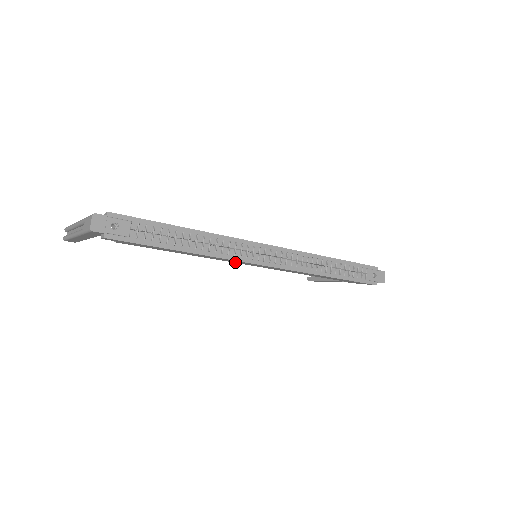
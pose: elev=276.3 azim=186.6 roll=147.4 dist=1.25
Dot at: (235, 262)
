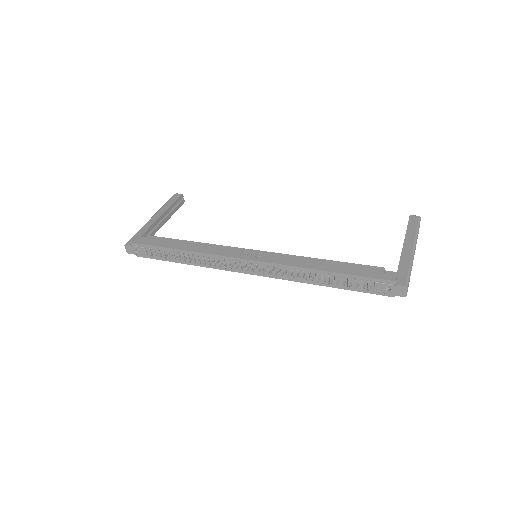
Dot at: occluded
